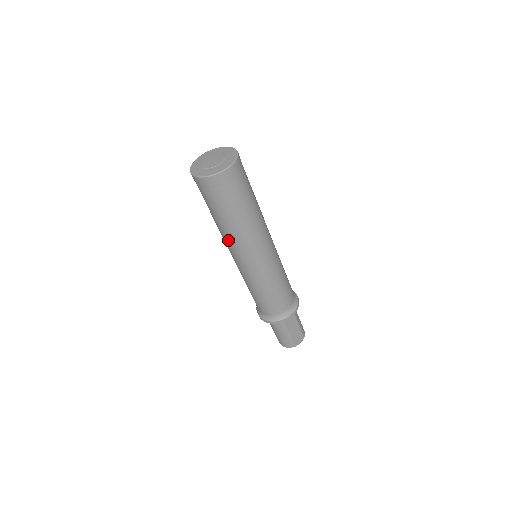
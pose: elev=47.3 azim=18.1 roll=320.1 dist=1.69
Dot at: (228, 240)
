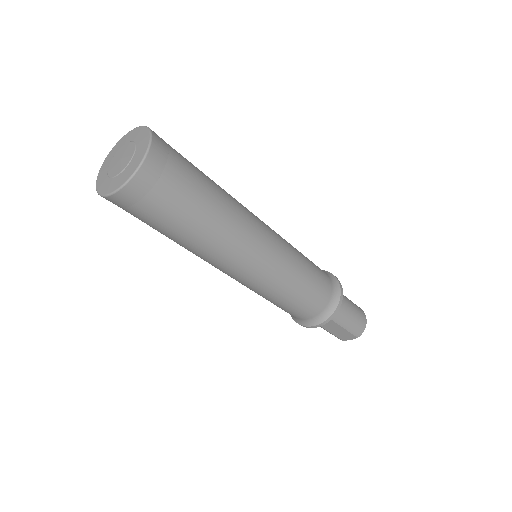
Dot at: occluded
